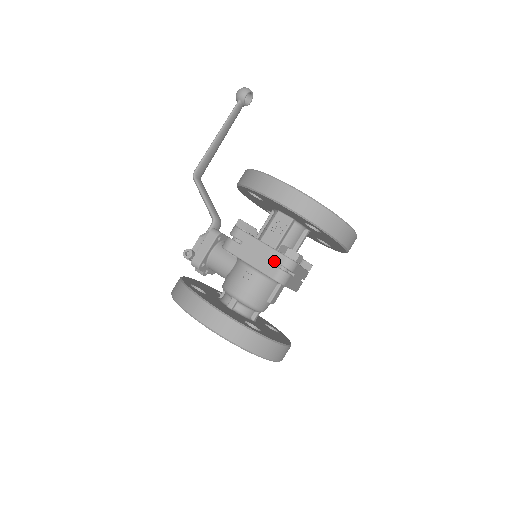
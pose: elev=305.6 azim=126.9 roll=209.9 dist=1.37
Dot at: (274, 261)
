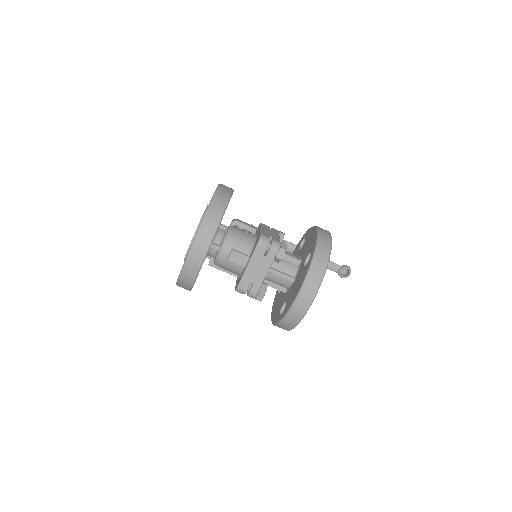
Dot at: (273, 238)
